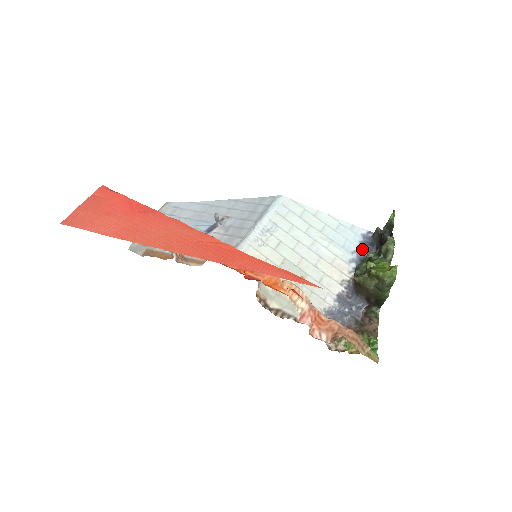
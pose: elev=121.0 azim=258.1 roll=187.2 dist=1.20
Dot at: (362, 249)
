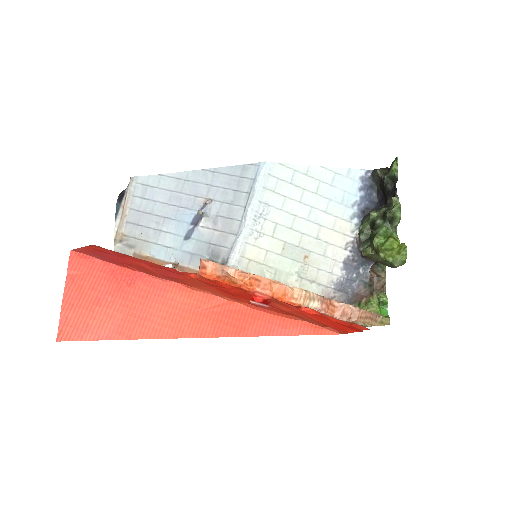
Dot at: (362, 197)
